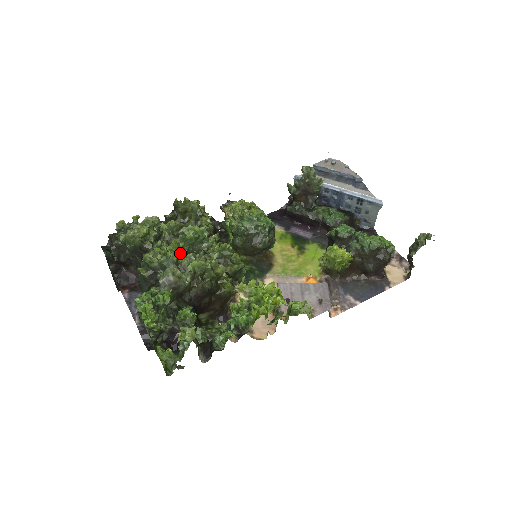
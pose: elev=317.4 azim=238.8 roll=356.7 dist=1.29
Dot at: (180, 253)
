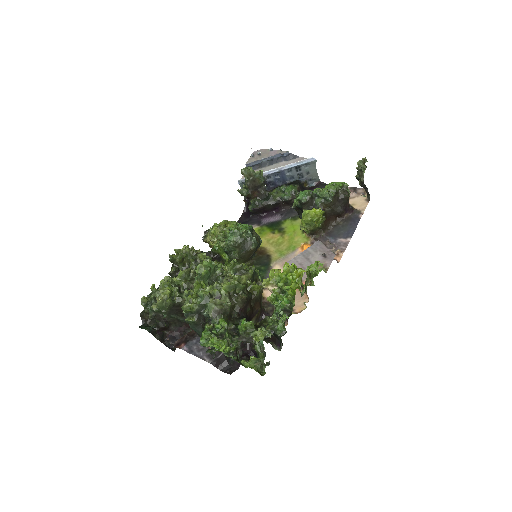
Dot at: (207, 288)
